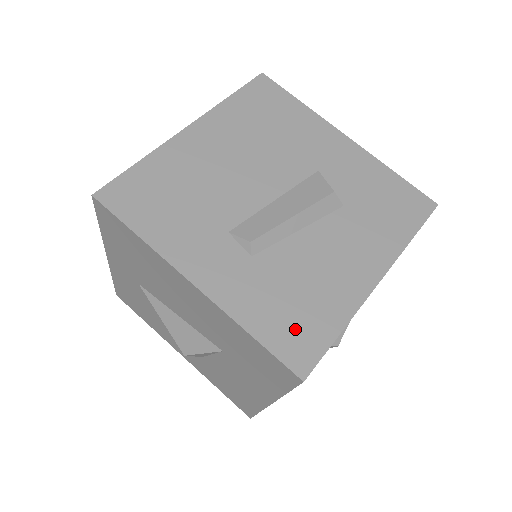
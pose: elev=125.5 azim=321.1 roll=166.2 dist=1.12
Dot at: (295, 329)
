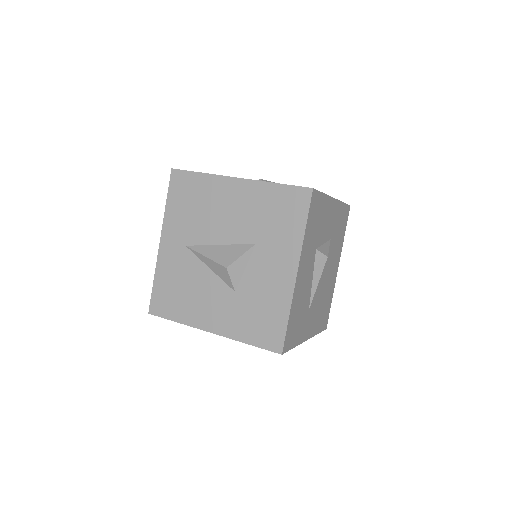
Dot at: occluded
